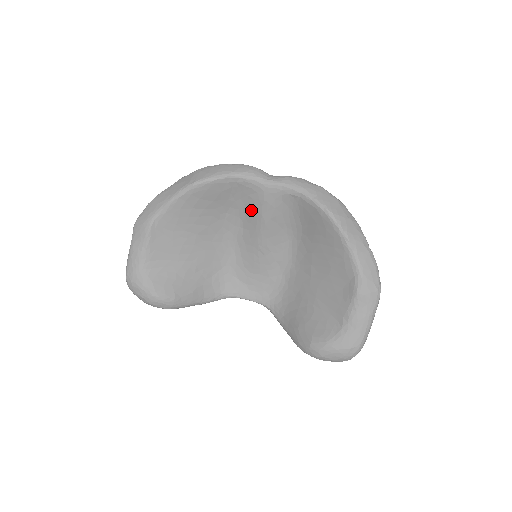
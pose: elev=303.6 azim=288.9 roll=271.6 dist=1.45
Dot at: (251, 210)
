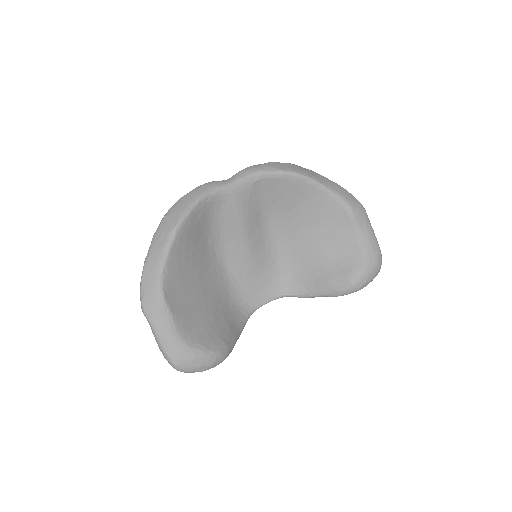
Dot at: (228, 221)
